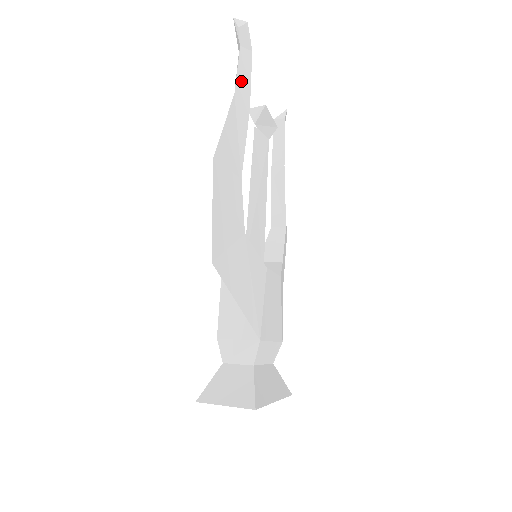
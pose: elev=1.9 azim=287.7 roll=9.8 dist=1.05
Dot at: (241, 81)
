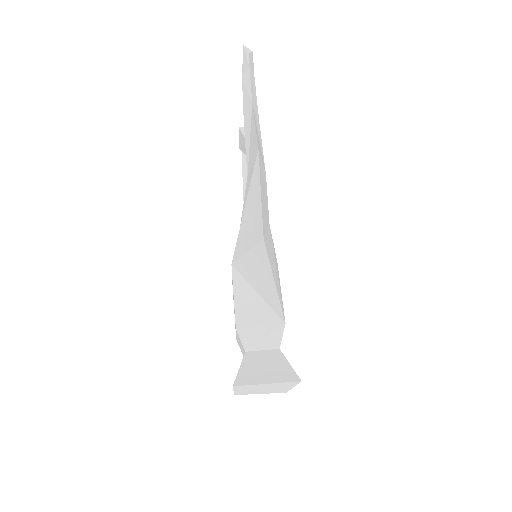
Dot at: (253, 96)
